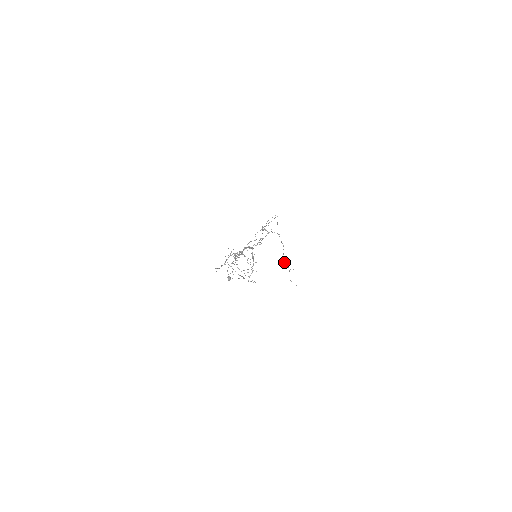
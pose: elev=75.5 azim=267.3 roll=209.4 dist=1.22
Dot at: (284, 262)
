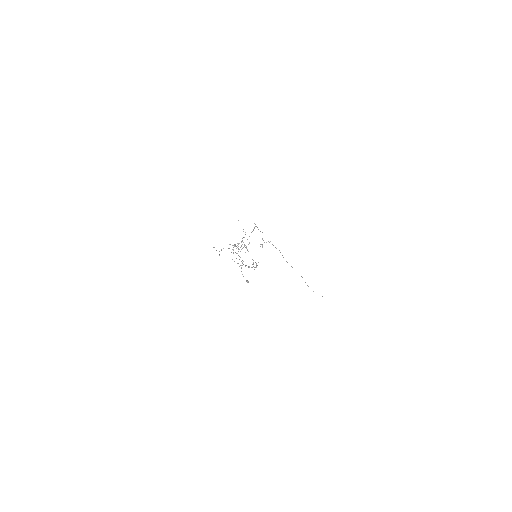
Dot at: occluded
